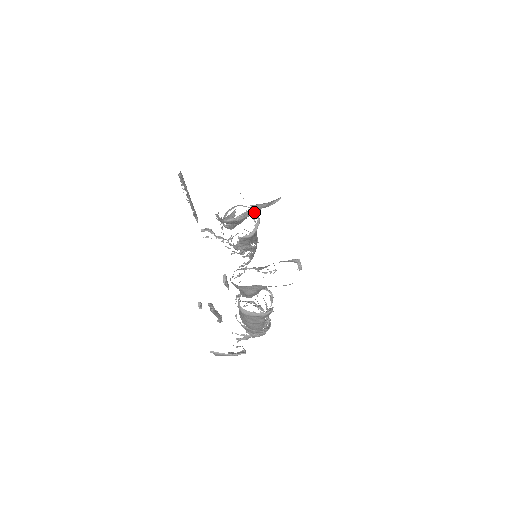
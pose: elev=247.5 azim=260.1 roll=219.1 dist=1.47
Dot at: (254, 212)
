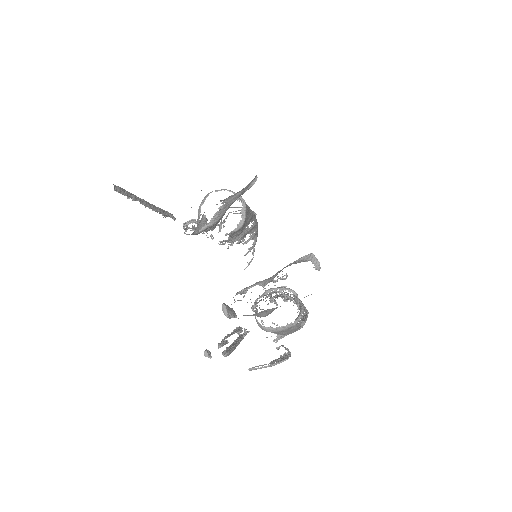
Dot at: occluded
